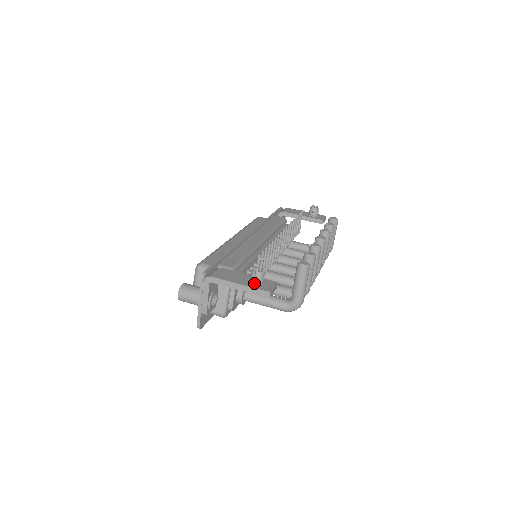
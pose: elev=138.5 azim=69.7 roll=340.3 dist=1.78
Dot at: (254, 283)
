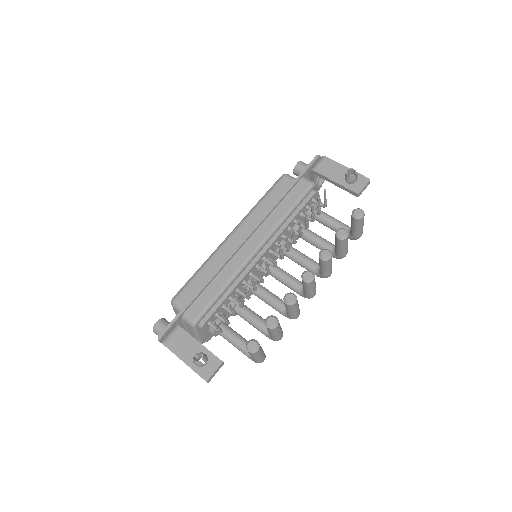
Dot at: occluded
